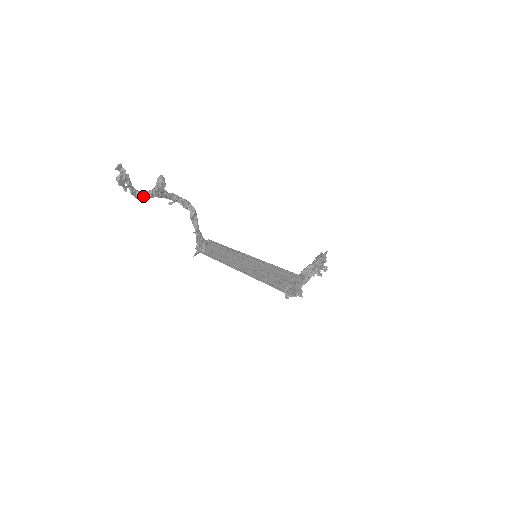
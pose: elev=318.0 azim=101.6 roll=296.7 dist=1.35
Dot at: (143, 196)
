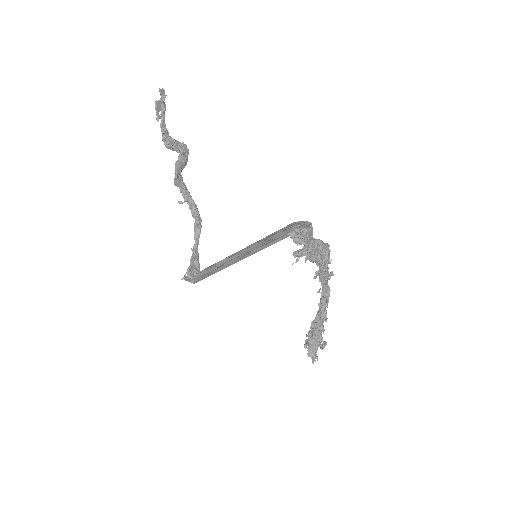
Dot at: (169, 139)
